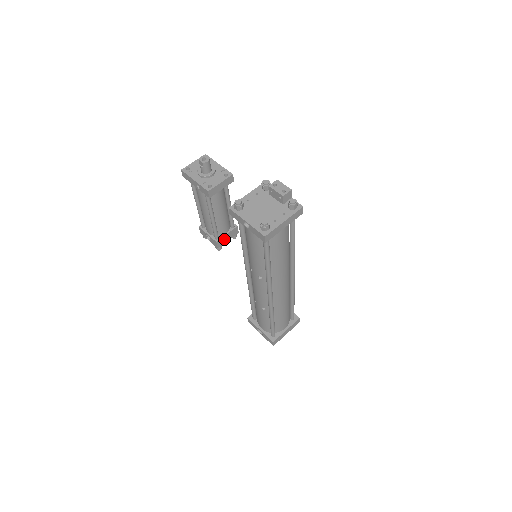
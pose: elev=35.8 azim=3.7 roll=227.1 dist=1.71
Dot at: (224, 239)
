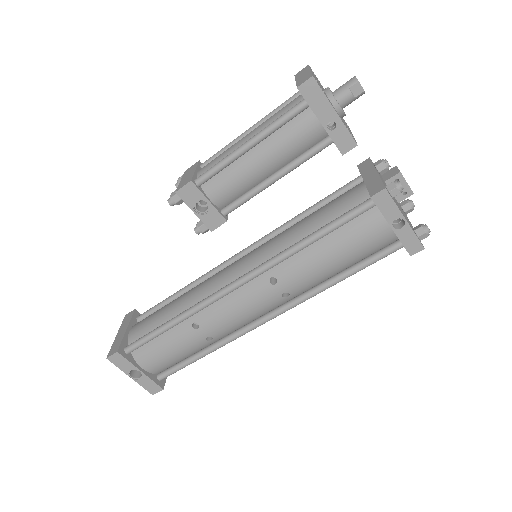
Dot at: occluded
